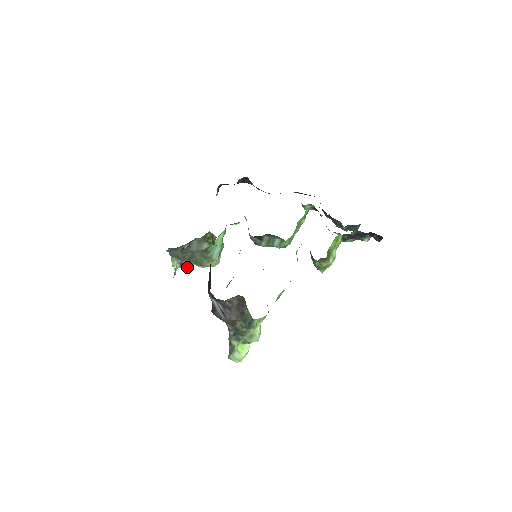
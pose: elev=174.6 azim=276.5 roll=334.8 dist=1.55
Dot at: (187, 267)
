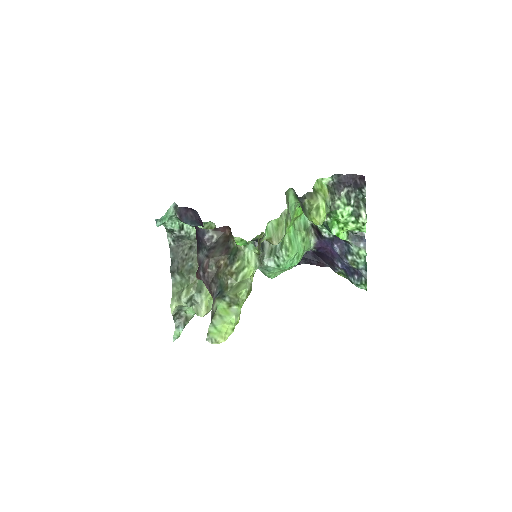
Dot at: (186, 296)
